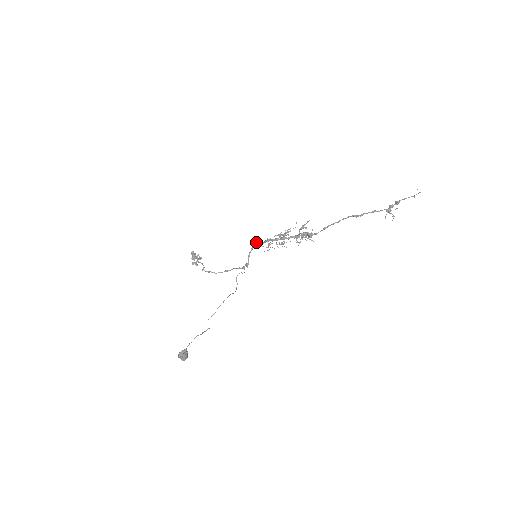
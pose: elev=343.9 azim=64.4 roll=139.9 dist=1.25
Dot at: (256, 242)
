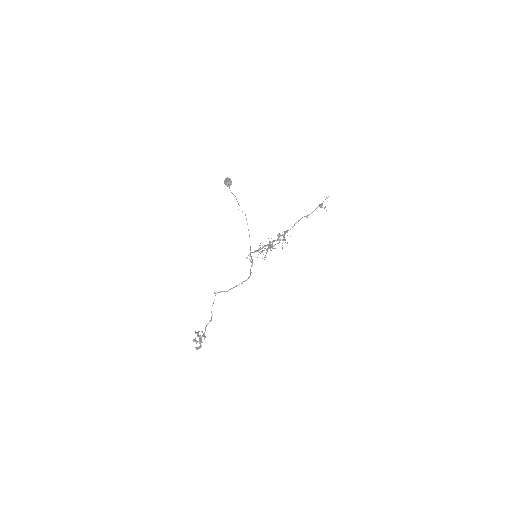
Dot at: (252, 252)
